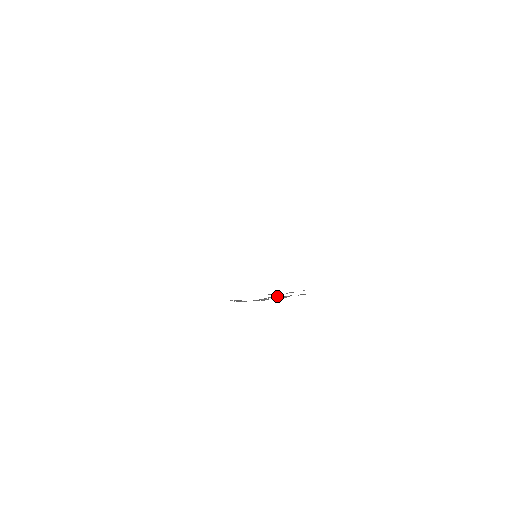
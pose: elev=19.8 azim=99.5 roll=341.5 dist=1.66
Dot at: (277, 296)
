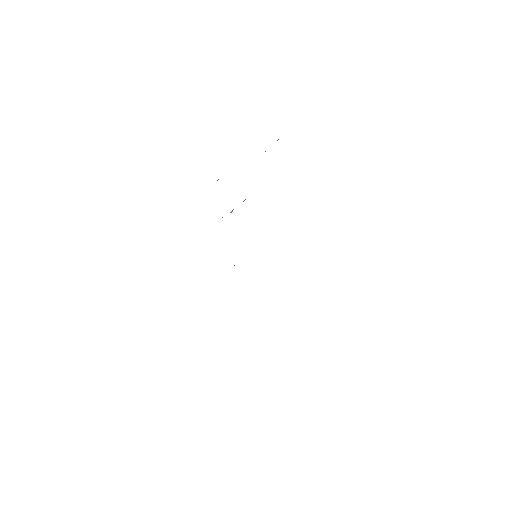
Dot at: occluded
